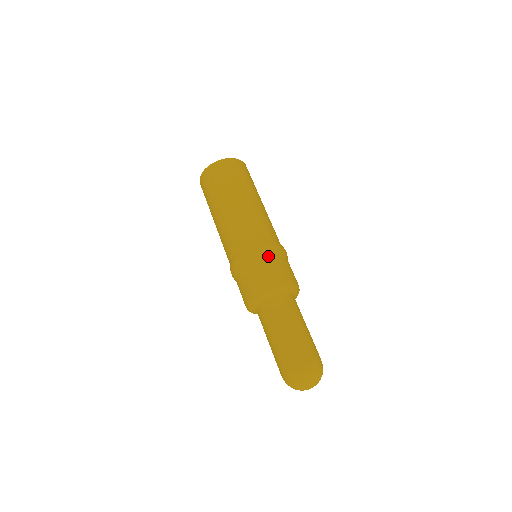
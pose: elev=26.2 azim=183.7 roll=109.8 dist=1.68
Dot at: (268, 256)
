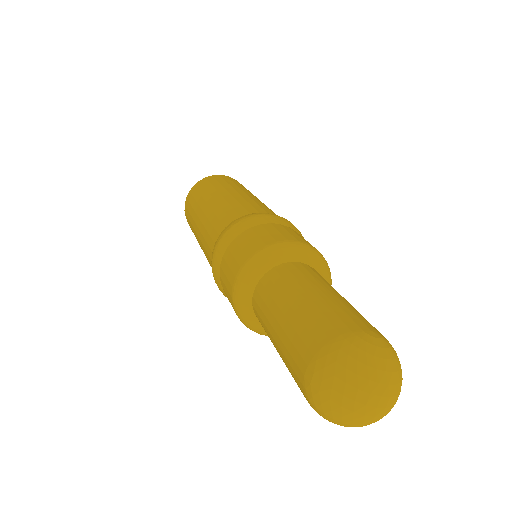
Dot at: (294, 229)
